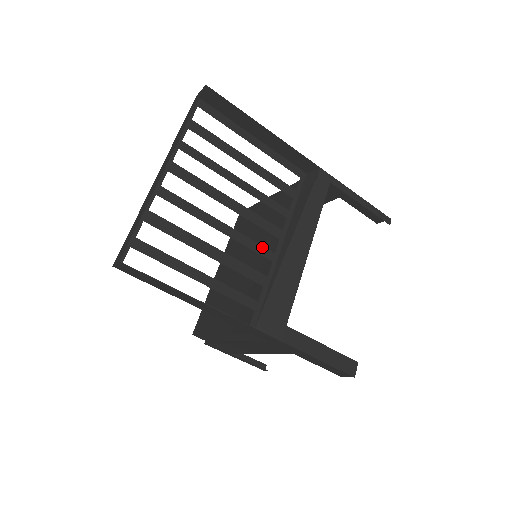
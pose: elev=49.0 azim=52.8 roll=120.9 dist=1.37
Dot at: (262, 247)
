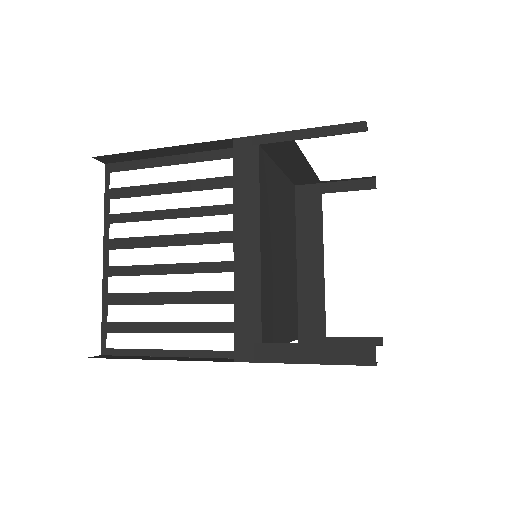
Dot at: (218, 263)
